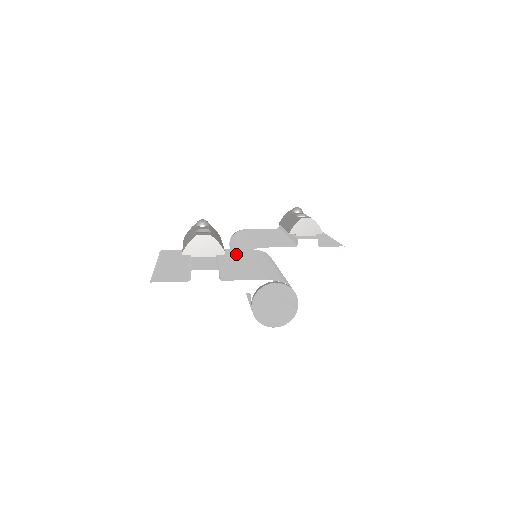
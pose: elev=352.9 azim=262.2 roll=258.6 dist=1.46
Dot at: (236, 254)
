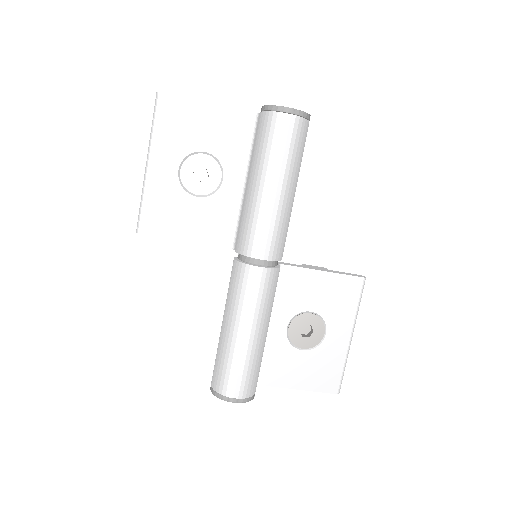
Dot at: occluded
